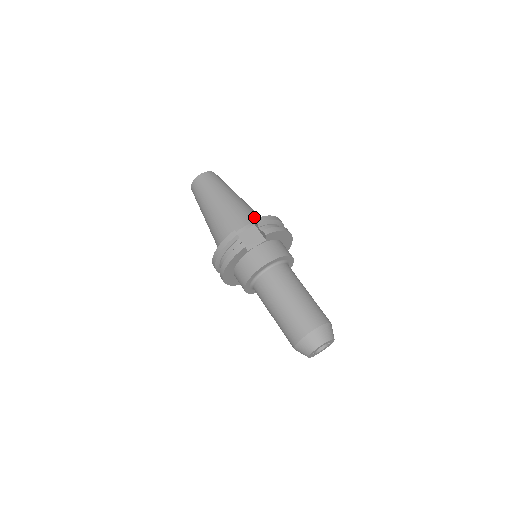
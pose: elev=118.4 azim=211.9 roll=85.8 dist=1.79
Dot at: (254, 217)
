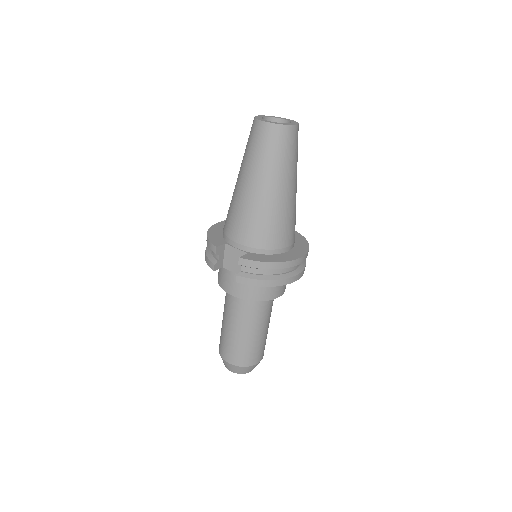
Dot at: (261, 240)
